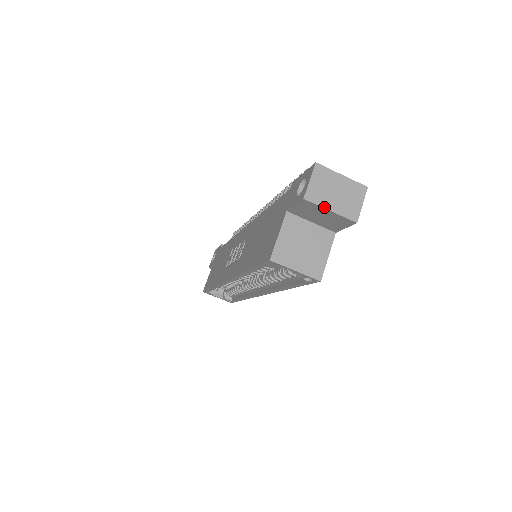
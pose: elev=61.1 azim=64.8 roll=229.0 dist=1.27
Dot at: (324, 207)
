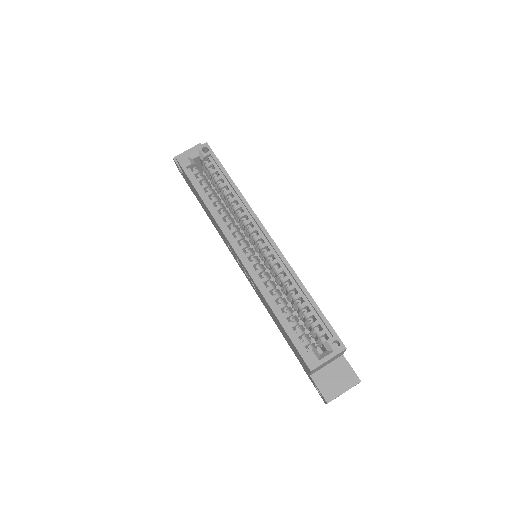
Dot at: (183, 153)
